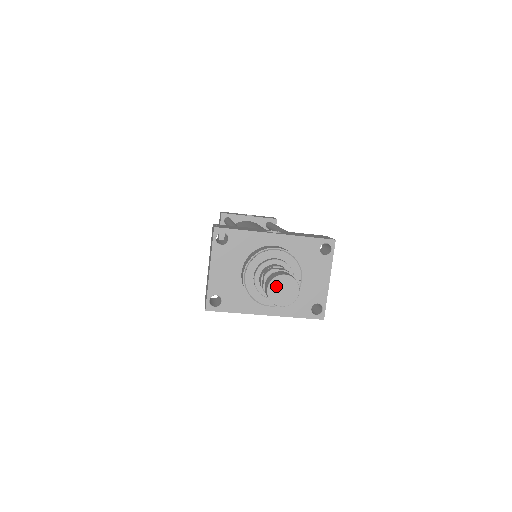
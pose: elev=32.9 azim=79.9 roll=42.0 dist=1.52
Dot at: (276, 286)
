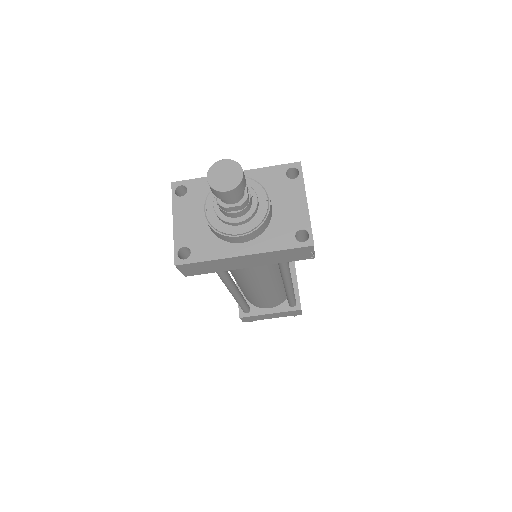
Dot at: (216, 173)
